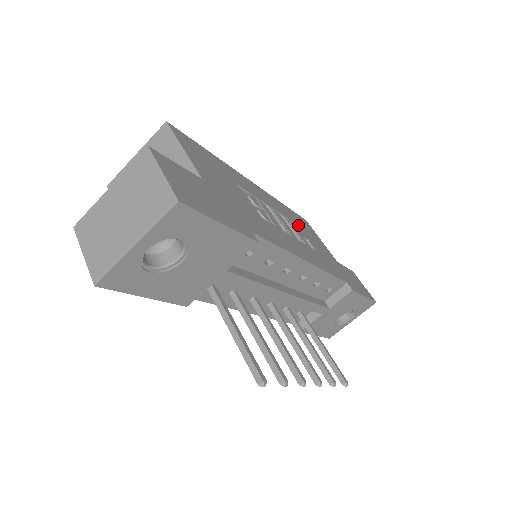
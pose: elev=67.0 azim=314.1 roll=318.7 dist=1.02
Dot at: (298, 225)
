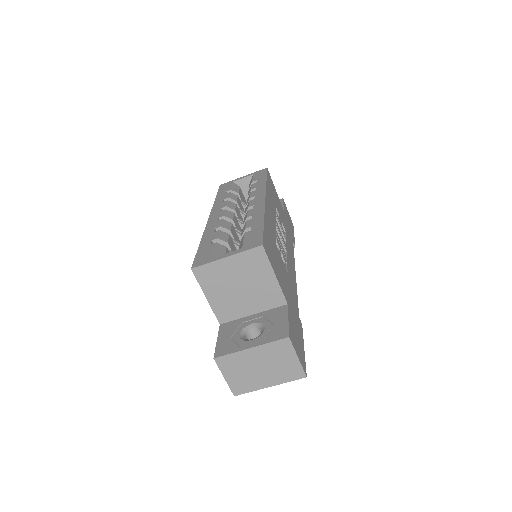
Dot at: (276, 205)
